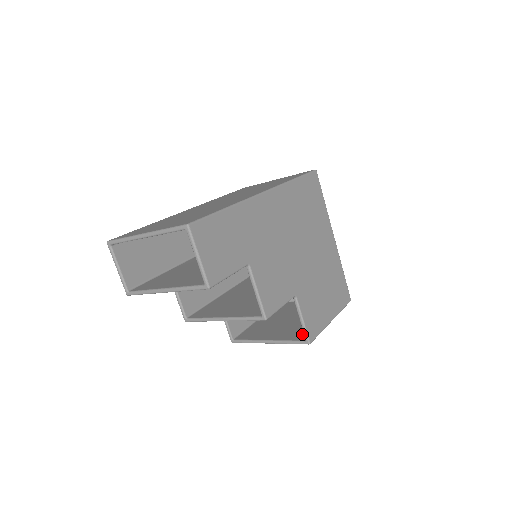
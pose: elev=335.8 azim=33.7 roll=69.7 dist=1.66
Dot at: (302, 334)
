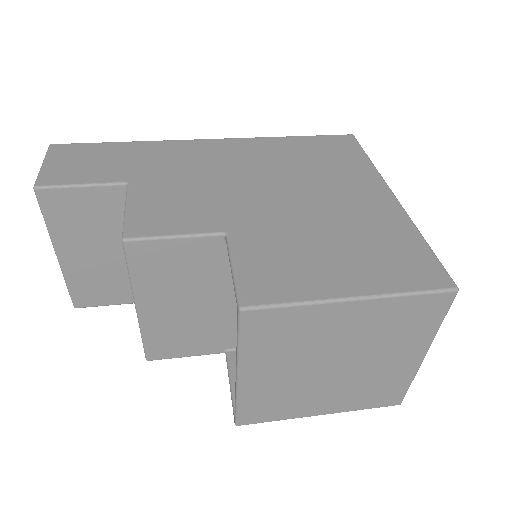
Dot at: occluded
